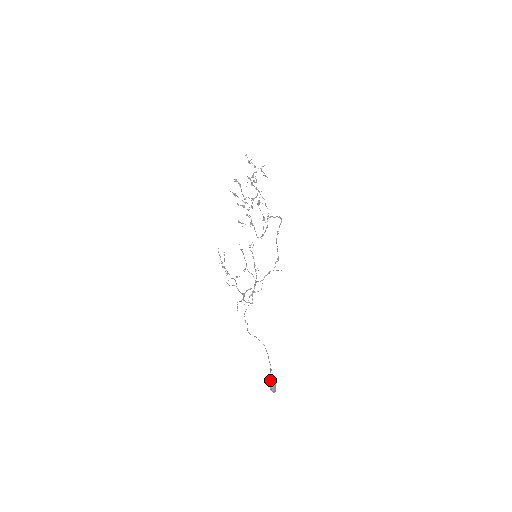
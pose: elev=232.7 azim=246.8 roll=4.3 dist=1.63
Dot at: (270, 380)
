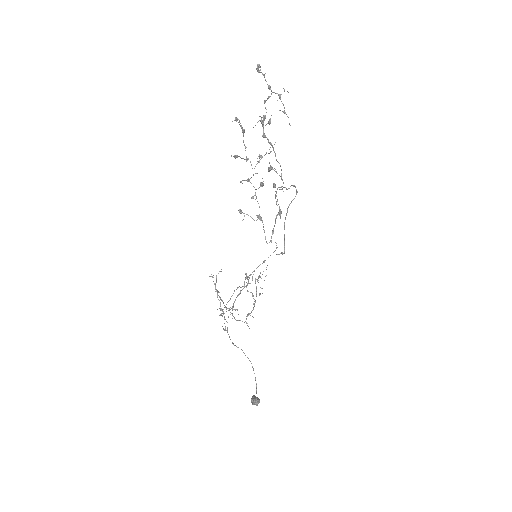
Dot at: (255, 404)
